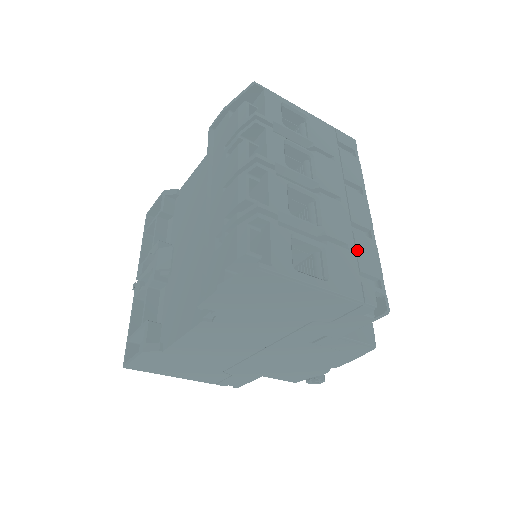
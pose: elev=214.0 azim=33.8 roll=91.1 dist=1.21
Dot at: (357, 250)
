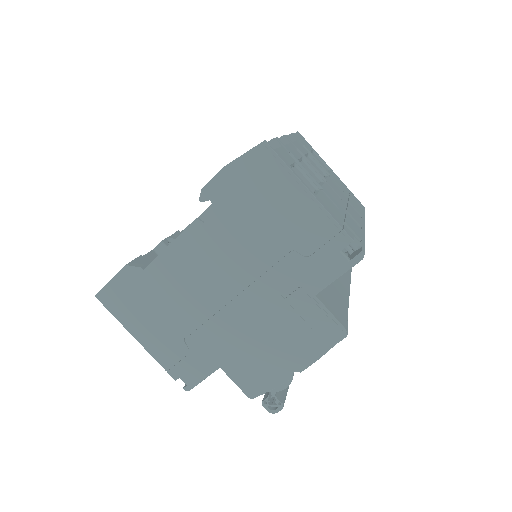
Dot at: (346, 217)
